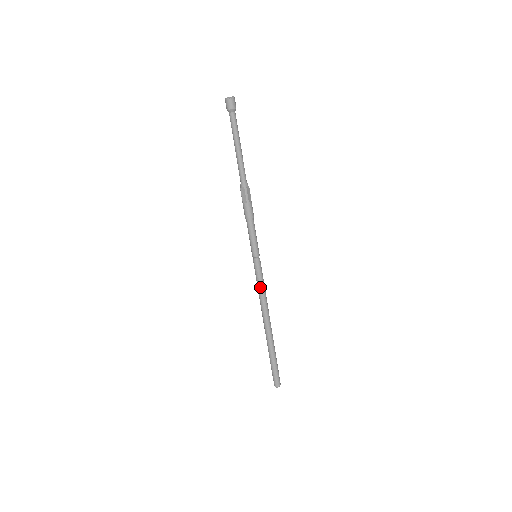
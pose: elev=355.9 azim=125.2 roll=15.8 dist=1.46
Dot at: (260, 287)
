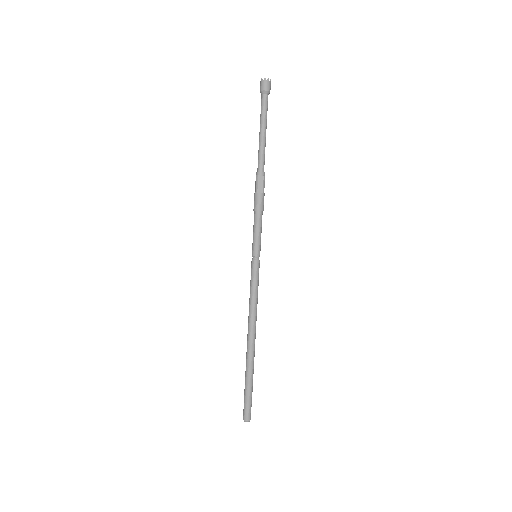
Dot at: (250, 292)
